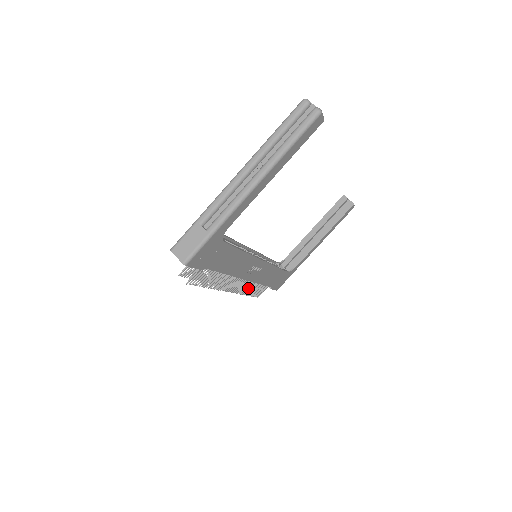
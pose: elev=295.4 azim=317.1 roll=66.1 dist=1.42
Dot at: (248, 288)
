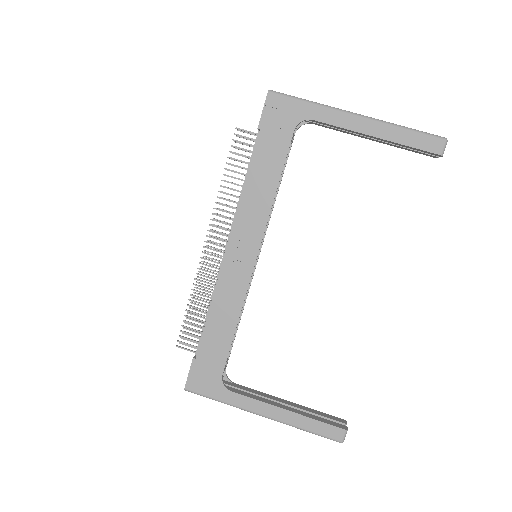
Dot at: occluded
